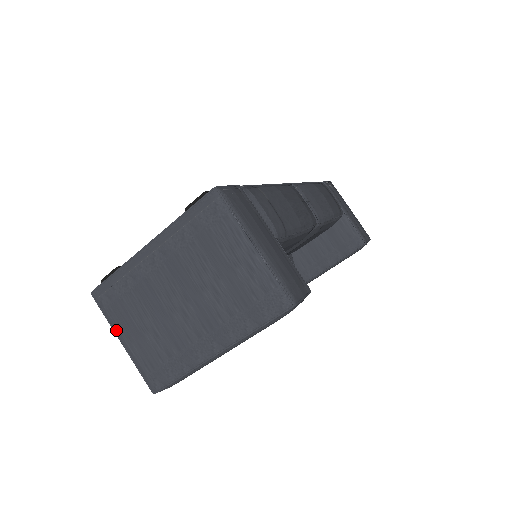
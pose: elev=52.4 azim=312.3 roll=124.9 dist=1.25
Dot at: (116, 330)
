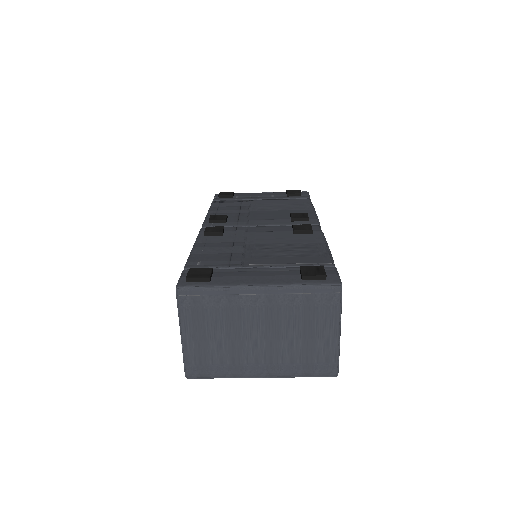
Dot at: (183, 325)
